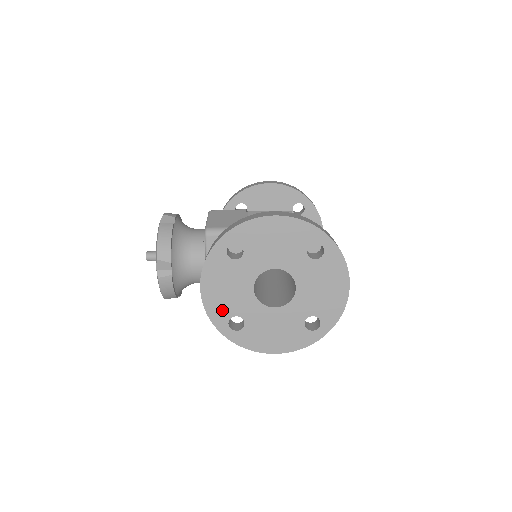
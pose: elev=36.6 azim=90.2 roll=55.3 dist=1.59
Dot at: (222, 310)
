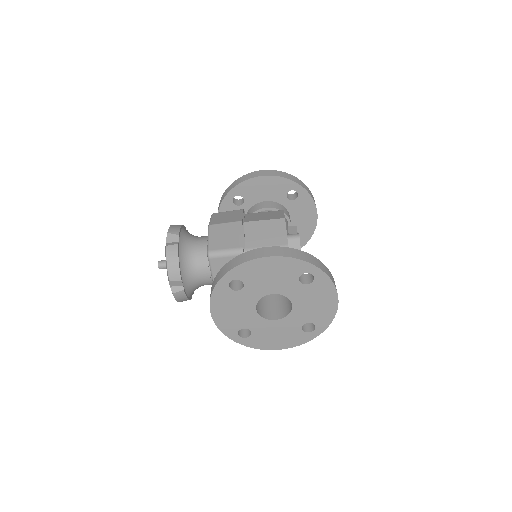
Dot at: (231, 325)
